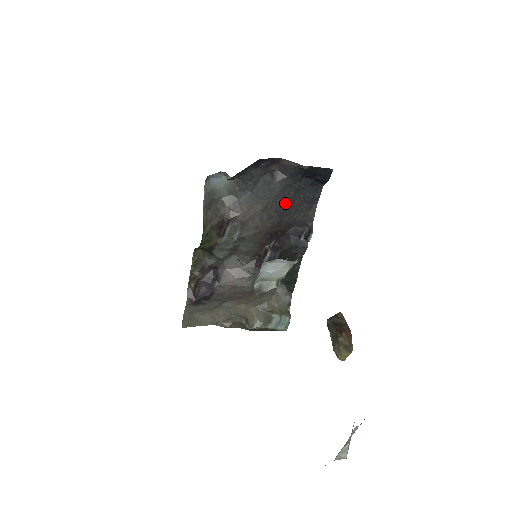
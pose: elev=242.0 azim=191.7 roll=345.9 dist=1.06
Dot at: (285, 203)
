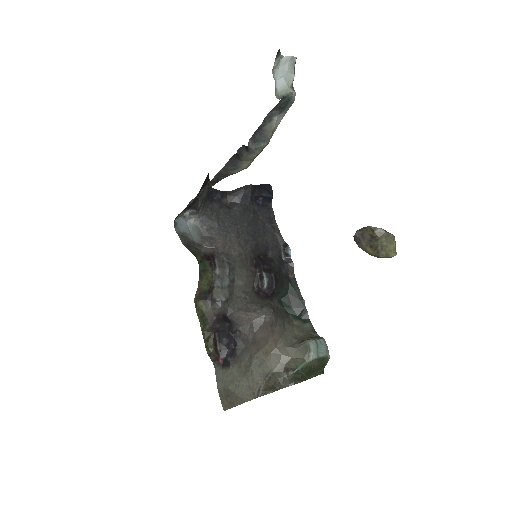
Dot at: (251, 226)
